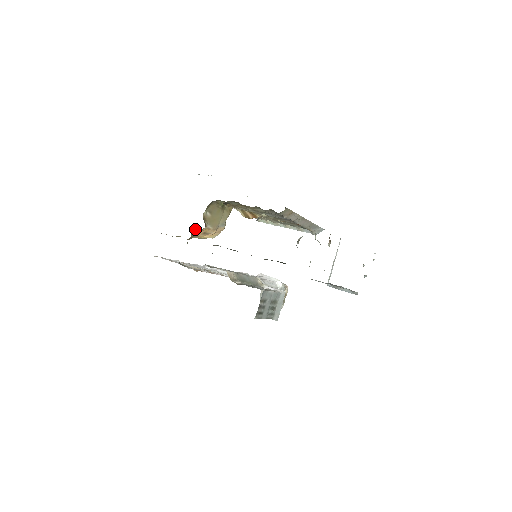
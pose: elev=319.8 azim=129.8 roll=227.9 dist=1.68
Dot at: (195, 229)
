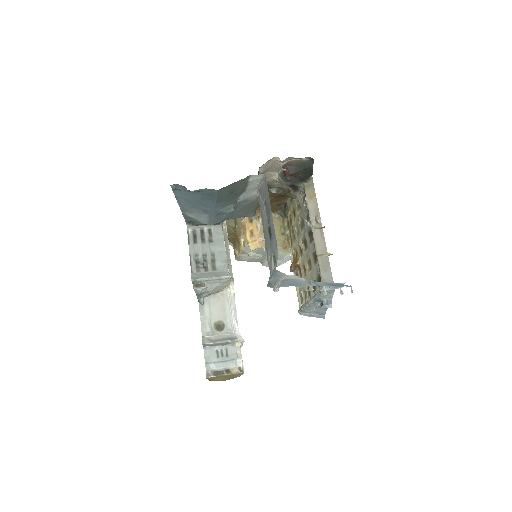
Dot at: (252, 256)
